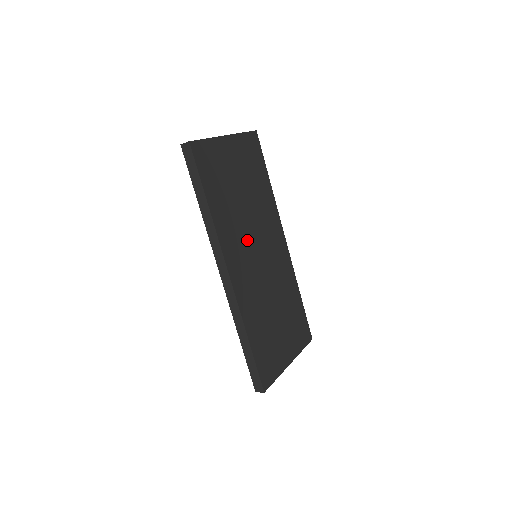
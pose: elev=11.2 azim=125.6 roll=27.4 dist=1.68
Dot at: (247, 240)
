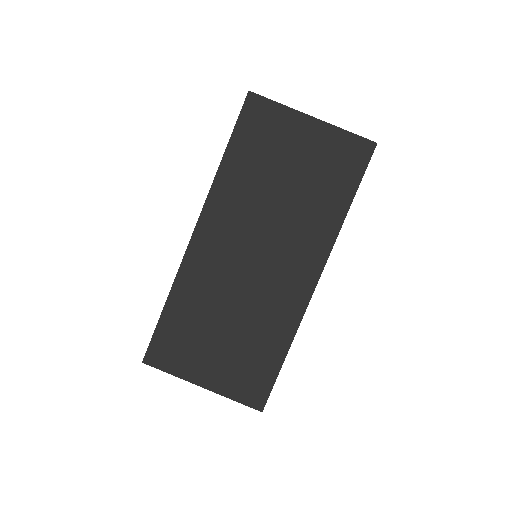
Dot at: (249, 227)
